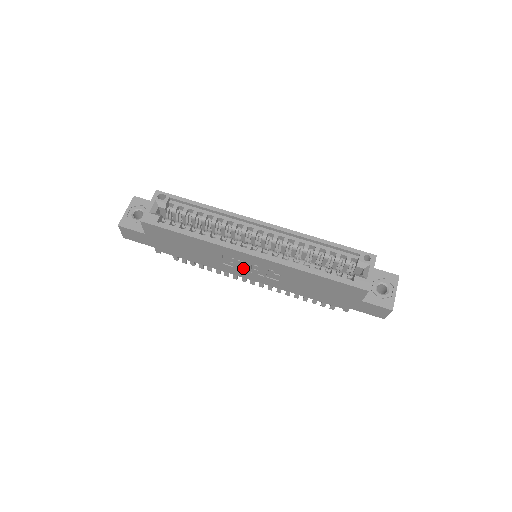
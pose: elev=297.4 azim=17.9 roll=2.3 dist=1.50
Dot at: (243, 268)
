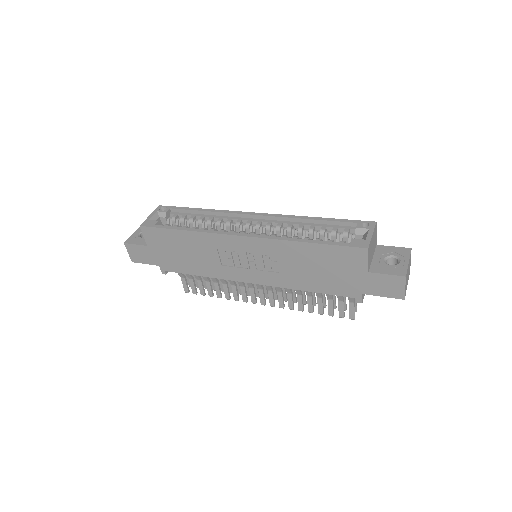
Dot at: (241, 265)
